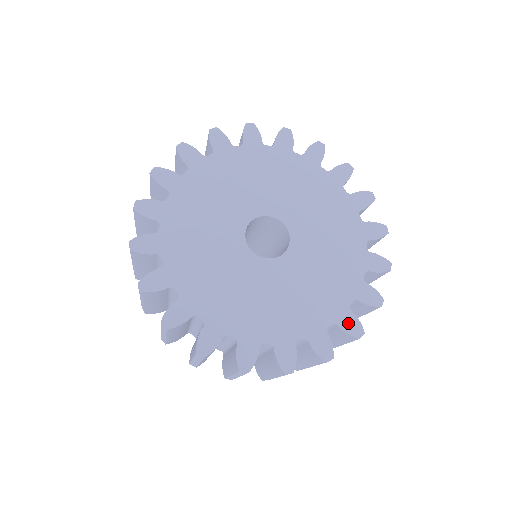
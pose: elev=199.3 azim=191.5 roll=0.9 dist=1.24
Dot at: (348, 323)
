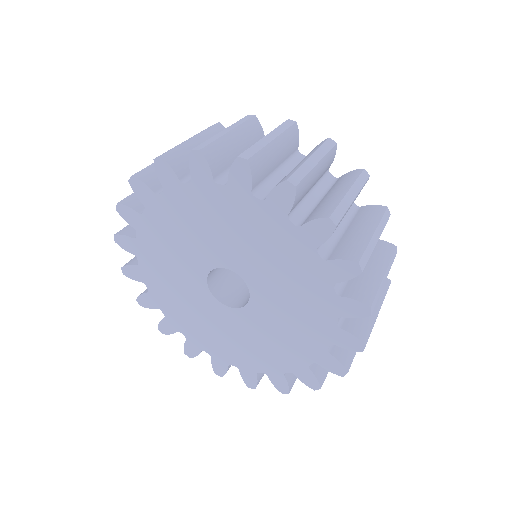
Dot at: (344, 341)
